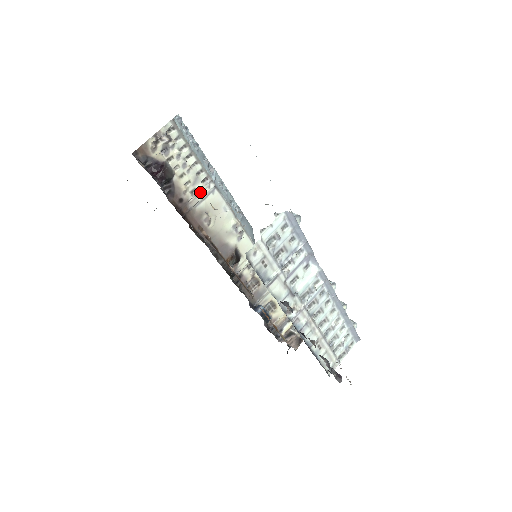
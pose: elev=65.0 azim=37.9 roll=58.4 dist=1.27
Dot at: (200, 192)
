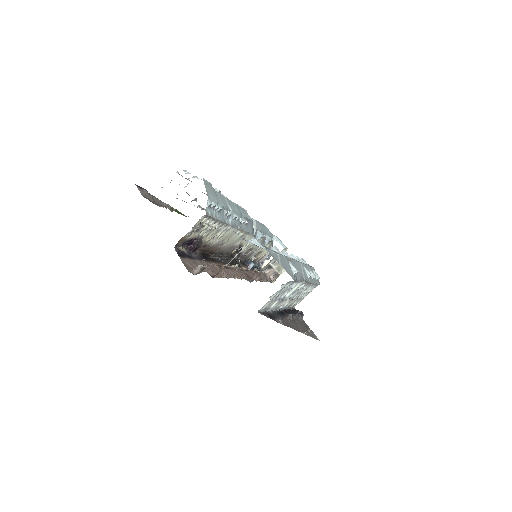
Dot at: (220, 235)
